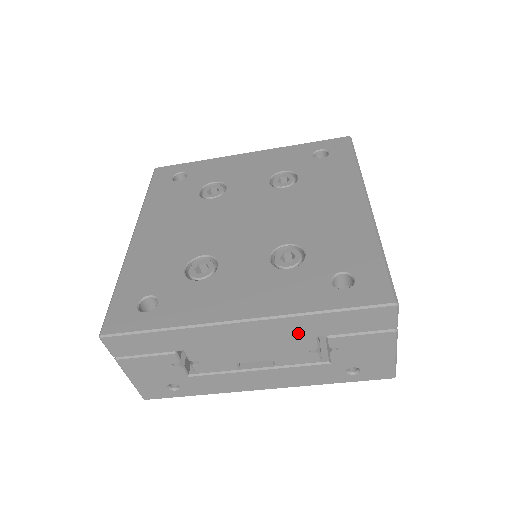
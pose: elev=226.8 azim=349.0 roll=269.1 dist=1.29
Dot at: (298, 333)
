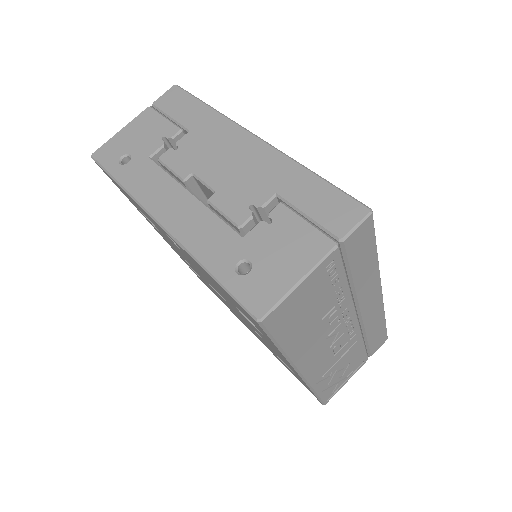
Dot at: (271, 178)
